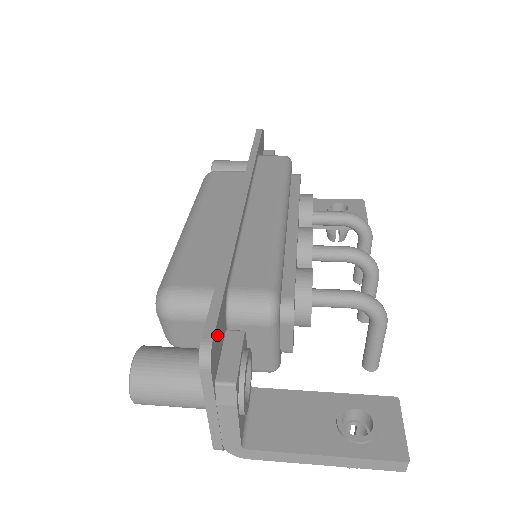
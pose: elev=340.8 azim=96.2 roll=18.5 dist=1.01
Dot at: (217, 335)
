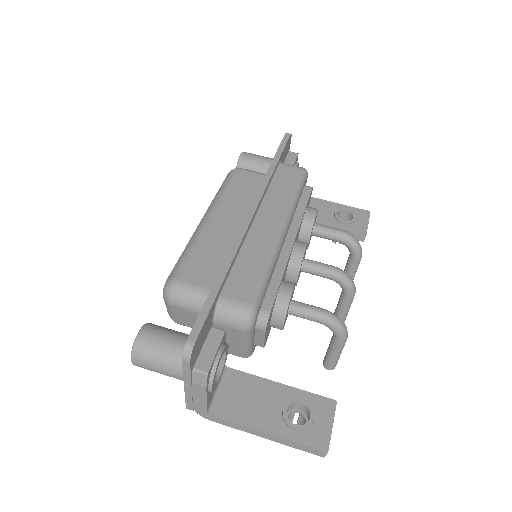
Dot at: (201, 335)
